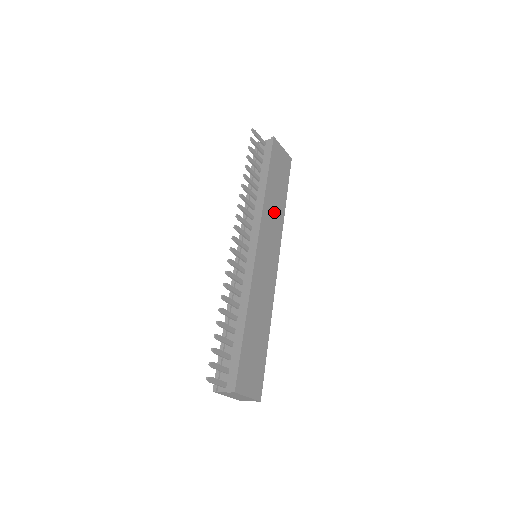
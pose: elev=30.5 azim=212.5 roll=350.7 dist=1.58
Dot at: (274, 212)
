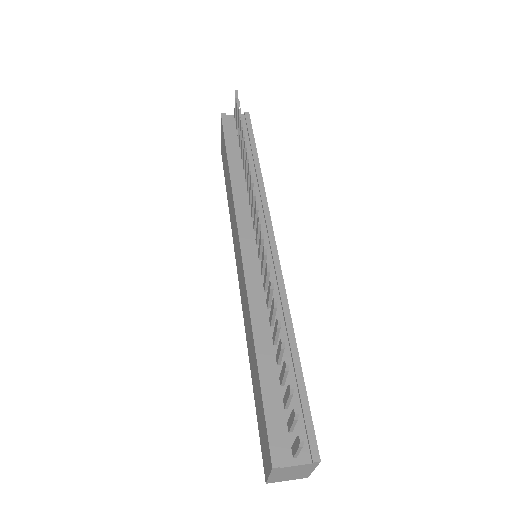
Dot at: occluded
